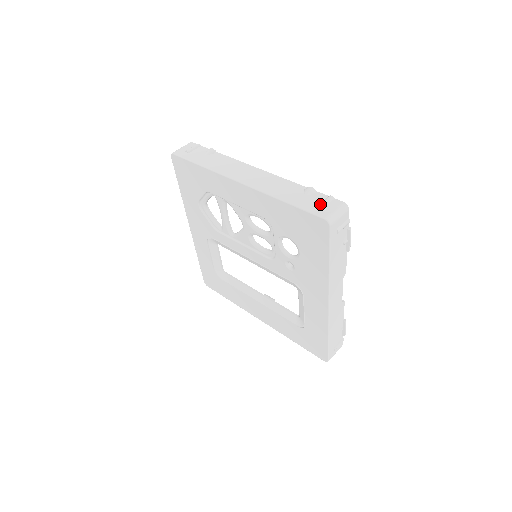
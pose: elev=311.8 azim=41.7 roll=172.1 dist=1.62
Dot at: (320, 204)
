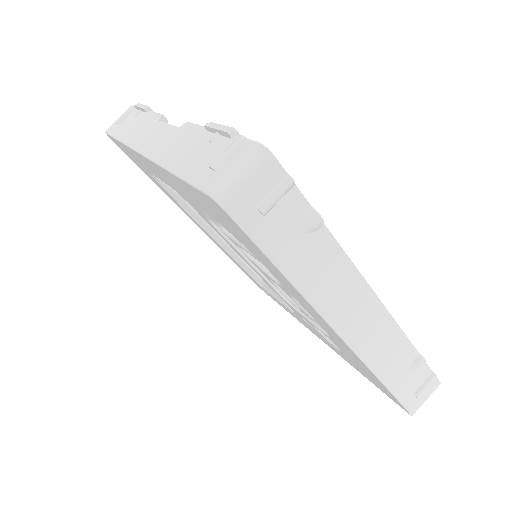
Dot at: (419, 394)
